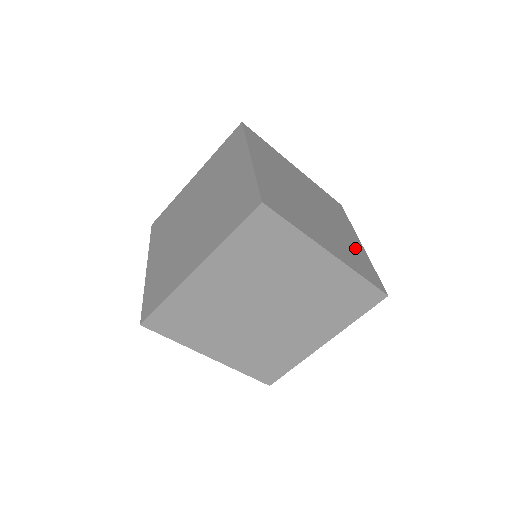
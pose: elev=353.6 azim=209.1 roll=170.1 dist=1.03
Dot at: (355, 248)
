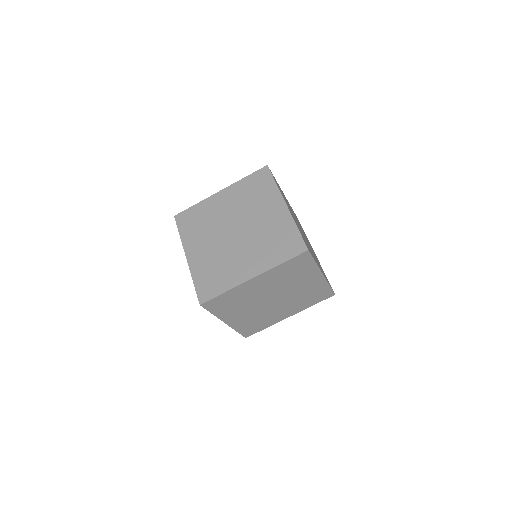
Dot at: (318, 261)
